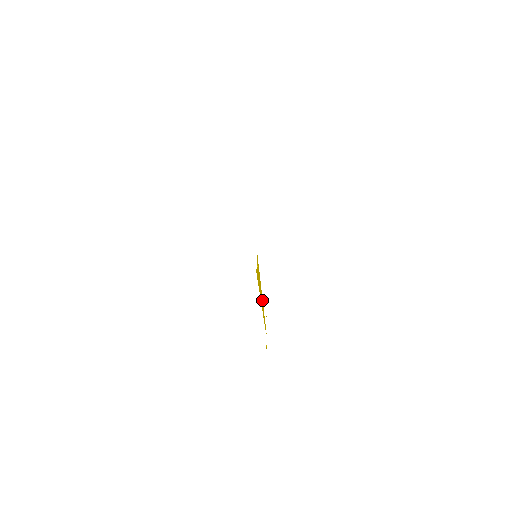
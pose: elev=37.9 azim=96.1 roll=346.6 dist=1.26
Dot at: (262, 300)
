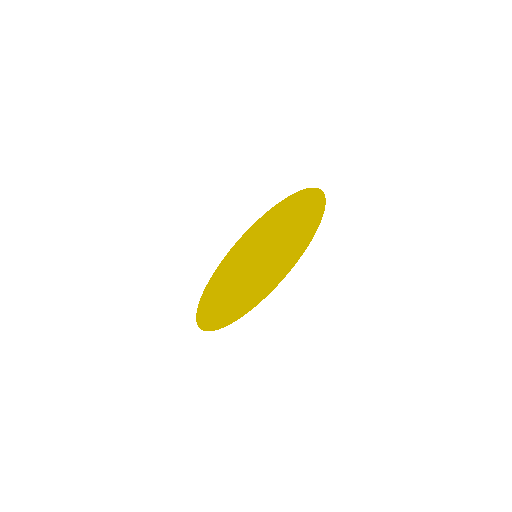
Dot at: (233, 264)
